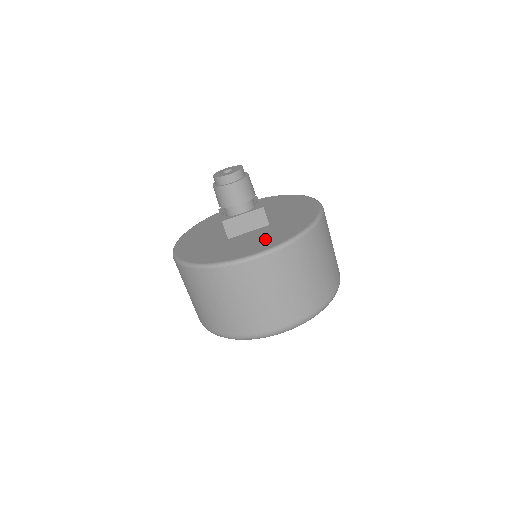
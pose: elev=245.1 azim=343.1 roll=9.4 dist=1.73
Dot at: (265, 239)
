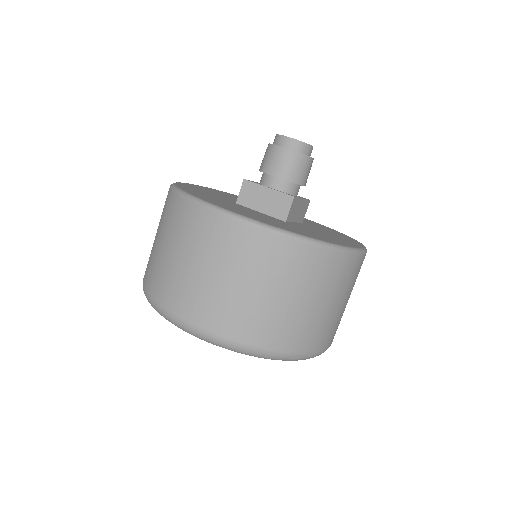
Dot at: occluded
